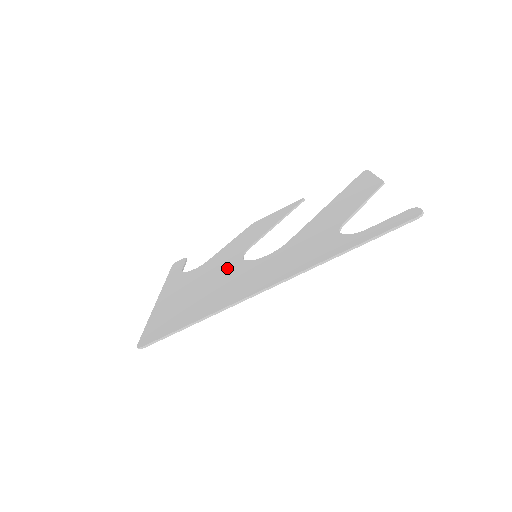
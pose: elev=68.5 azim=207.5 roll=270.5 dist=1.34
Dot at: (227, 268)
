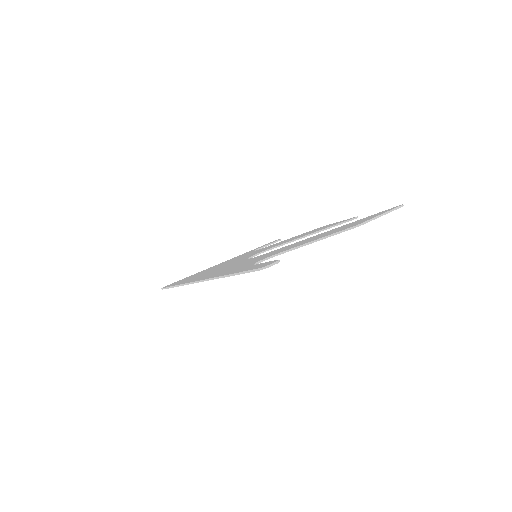
Dot at: (243, 258)
